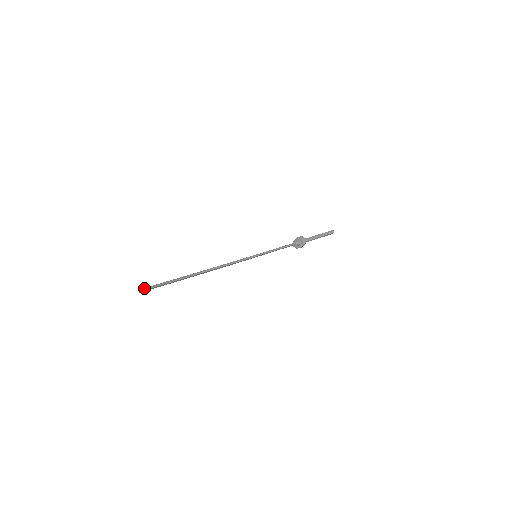
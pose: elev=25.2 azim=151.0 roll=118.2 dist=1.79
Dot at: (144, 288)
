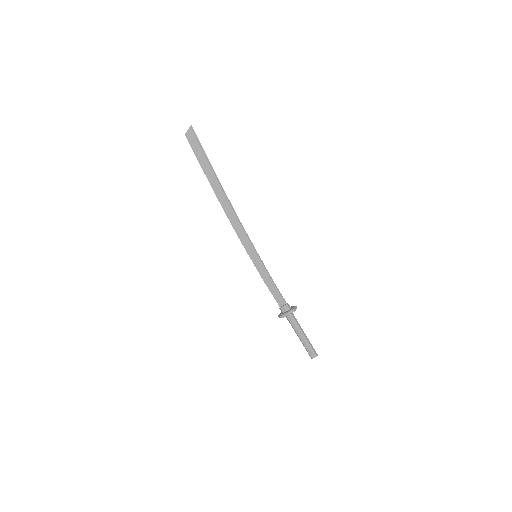
Dot at: (194, 131)
